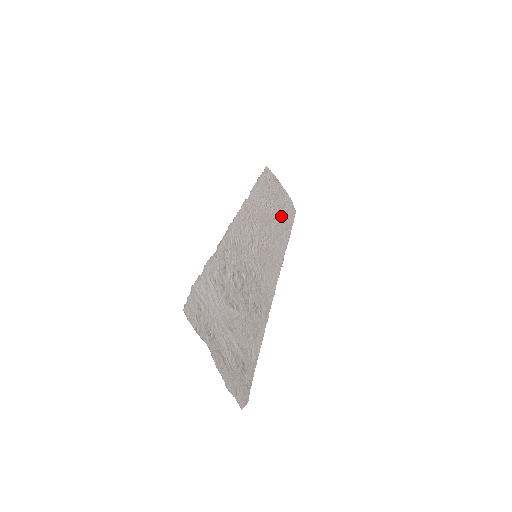
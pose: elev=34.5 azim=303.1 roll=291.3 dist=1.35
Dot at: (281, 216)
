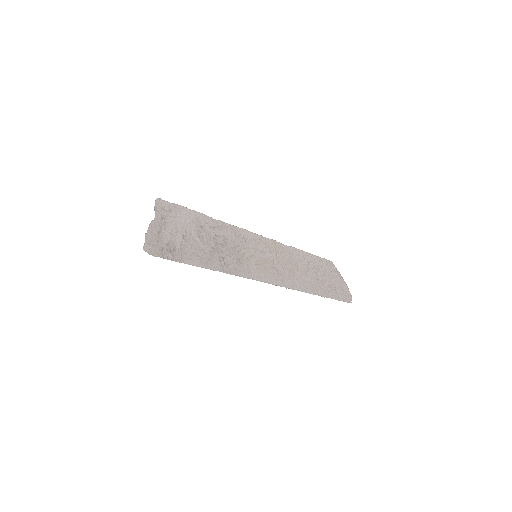
Dot at: (321, 283)
